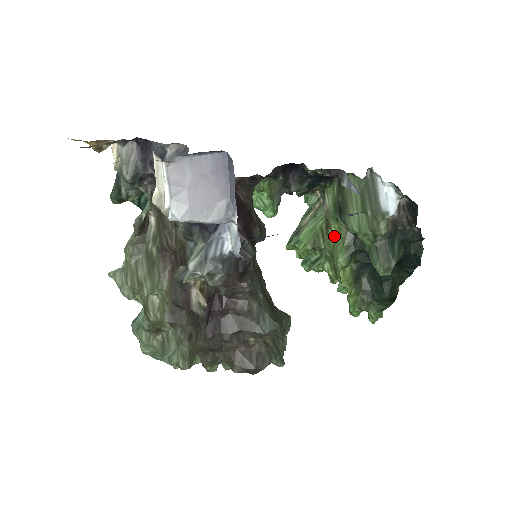
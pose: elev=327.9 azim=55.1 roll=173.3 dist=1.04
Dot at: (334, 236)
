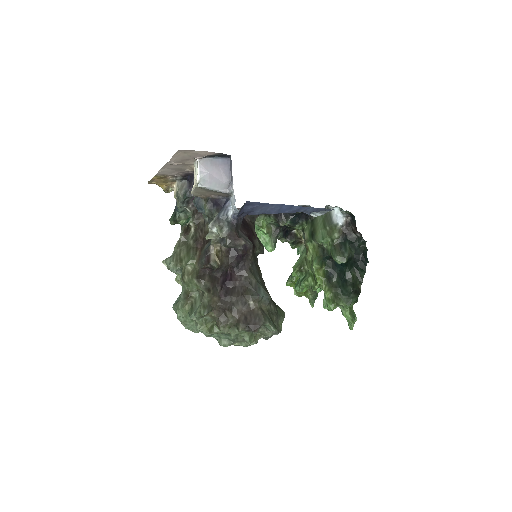
Dot at: (311, 254)
